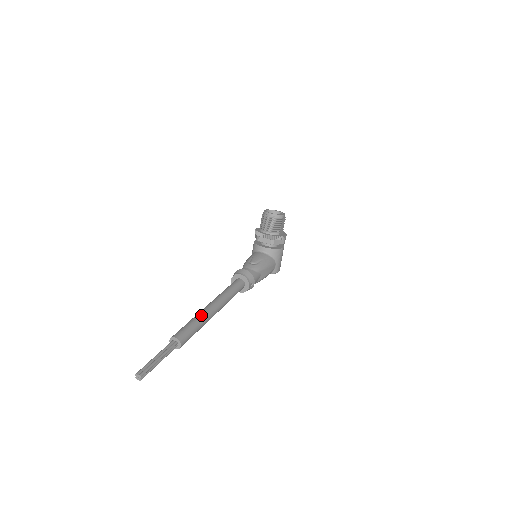
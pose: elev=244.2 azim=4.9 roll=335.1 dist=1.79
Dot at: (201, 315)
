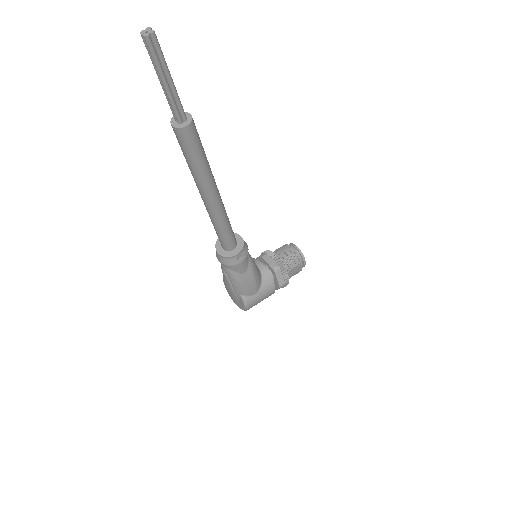
Dot at: occluded
